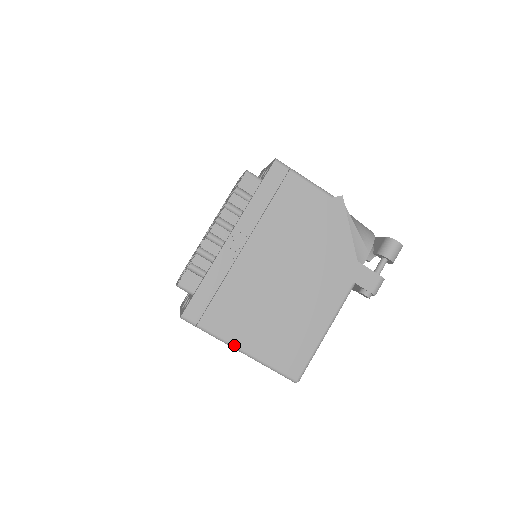
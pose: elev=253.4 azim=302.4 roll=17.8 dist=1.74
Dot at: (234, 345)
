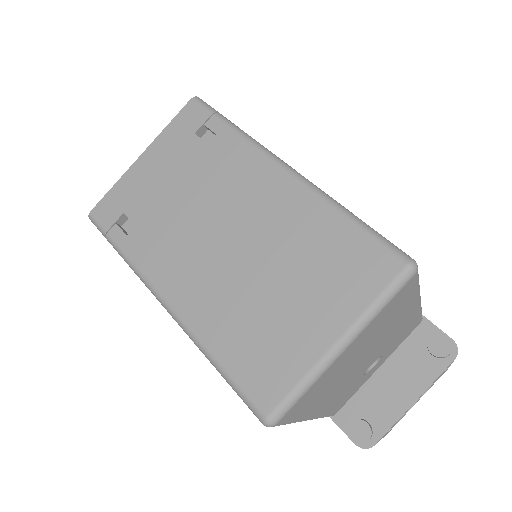
Dot at: (278, 157)
